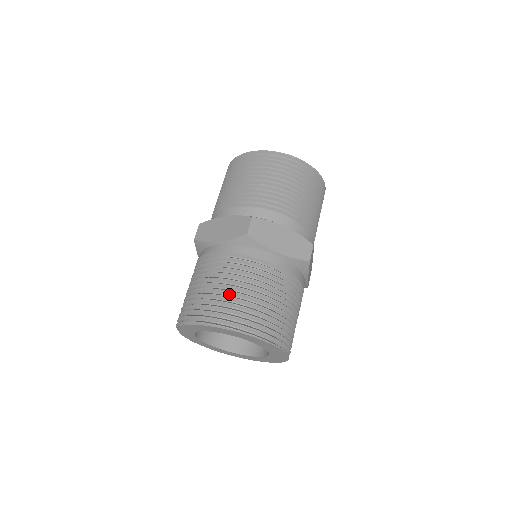
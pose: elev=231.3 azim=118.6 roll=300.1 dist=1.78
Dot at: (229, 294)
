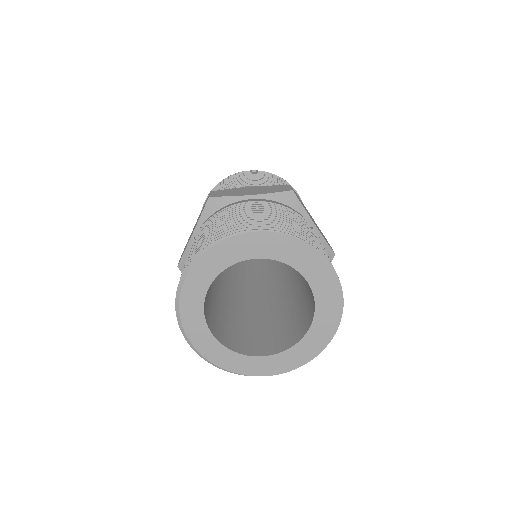
Dot at: occluded
